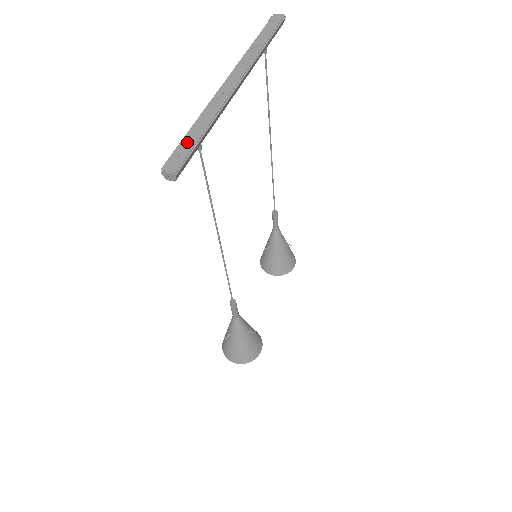
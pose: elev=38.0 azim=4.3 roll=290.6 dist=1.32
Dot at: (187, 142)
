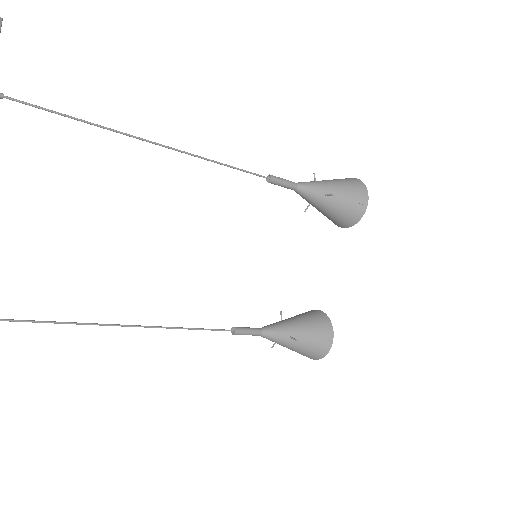
Dot at: out of frame
